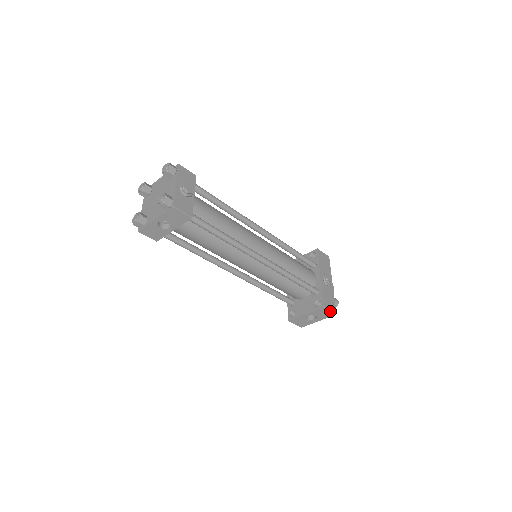
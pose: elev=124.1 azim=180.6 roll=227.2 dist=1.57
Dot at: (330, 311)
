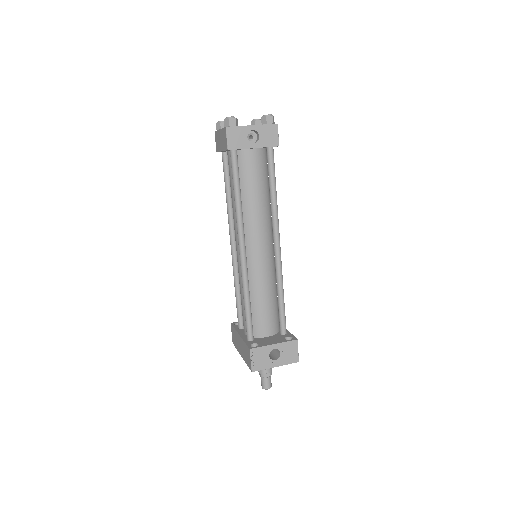
Dot at: occluded
